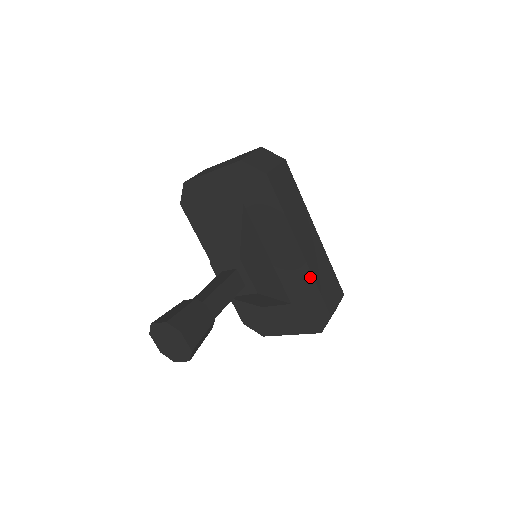
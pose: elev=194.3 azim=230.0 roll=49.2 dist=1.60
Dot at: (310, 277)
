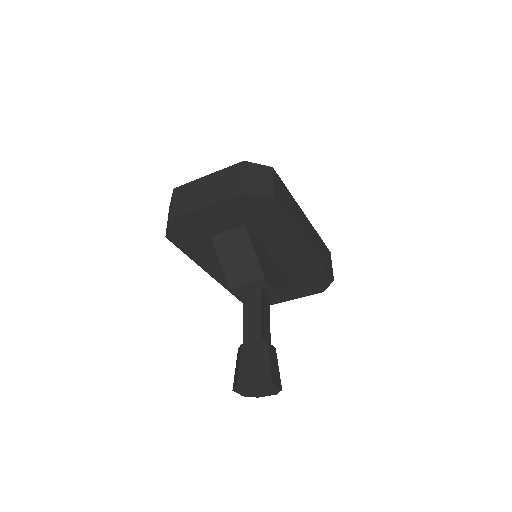
Dot at: (316, 261)
